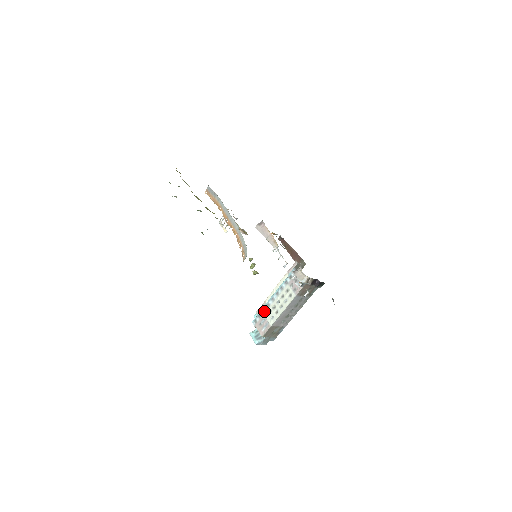
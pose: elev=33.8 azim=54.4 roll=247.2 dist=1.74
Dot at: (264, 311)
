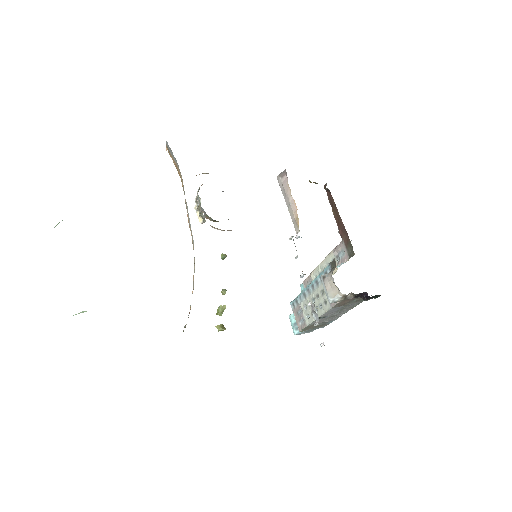
Dot at: (300, 300)
